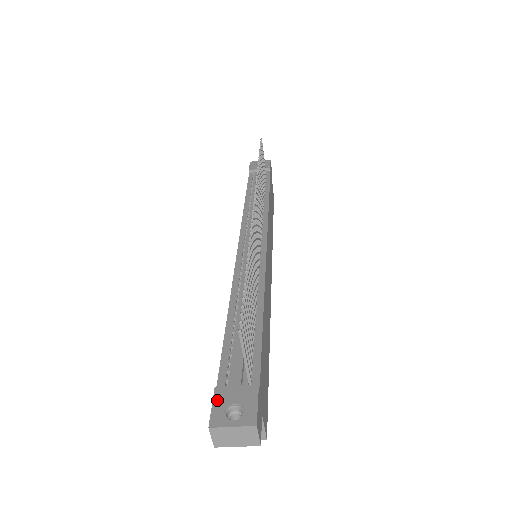
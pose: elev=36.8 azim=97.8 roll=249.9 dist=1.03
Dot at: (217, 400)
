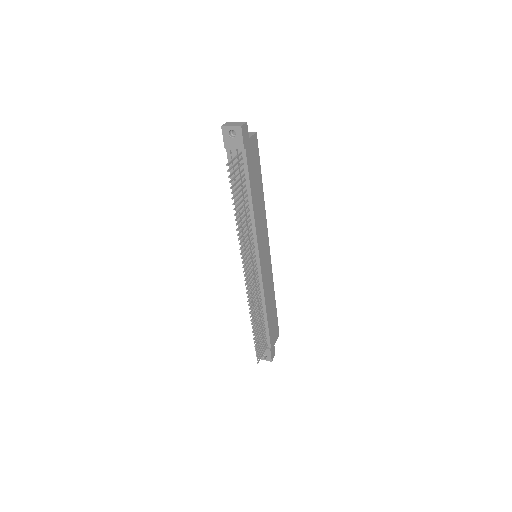
Dot at: occluded
